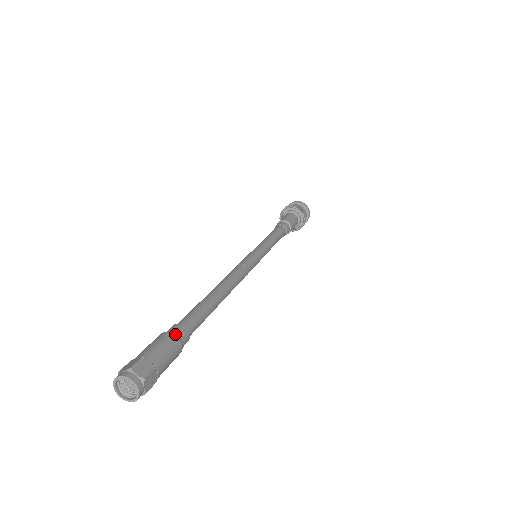
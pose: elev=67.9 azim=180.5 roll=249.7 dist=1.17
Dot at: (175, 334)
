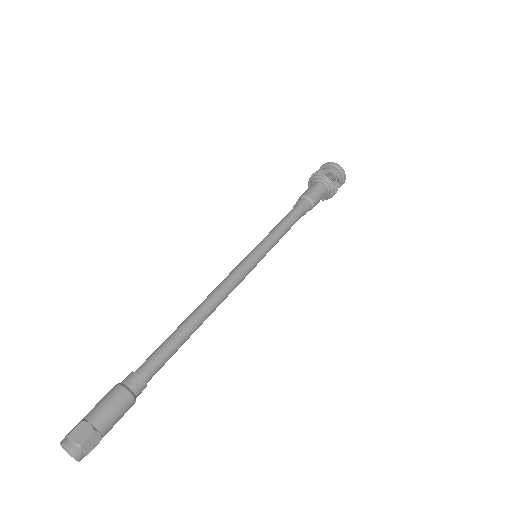
Dot at: (124, 387)
